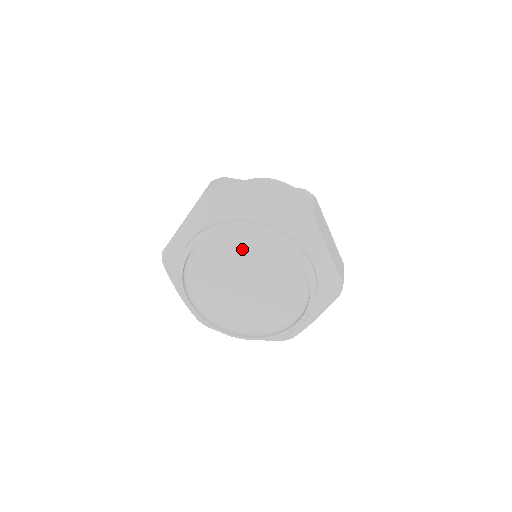
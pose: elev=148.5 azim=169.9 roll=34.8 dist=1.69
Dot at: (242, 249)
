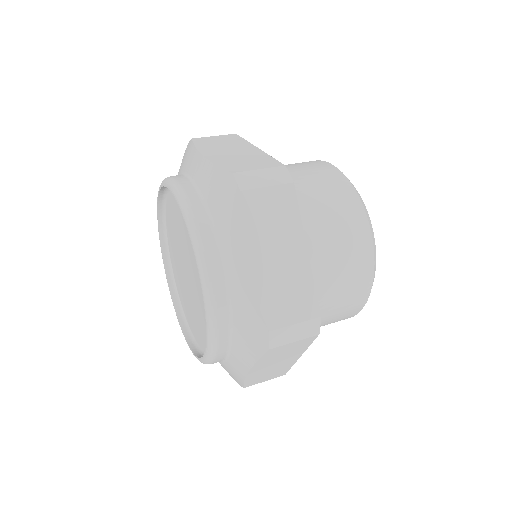
Dot at: occluded
